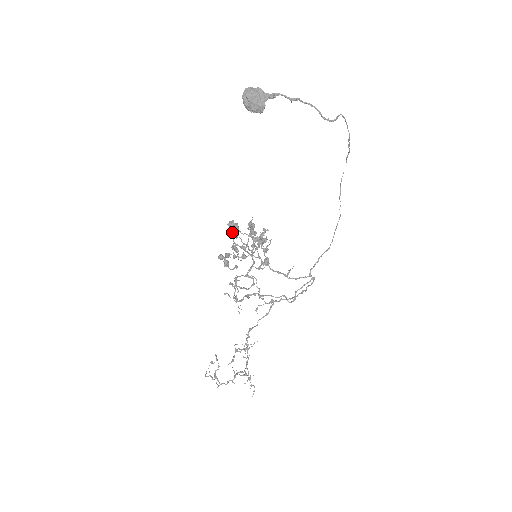
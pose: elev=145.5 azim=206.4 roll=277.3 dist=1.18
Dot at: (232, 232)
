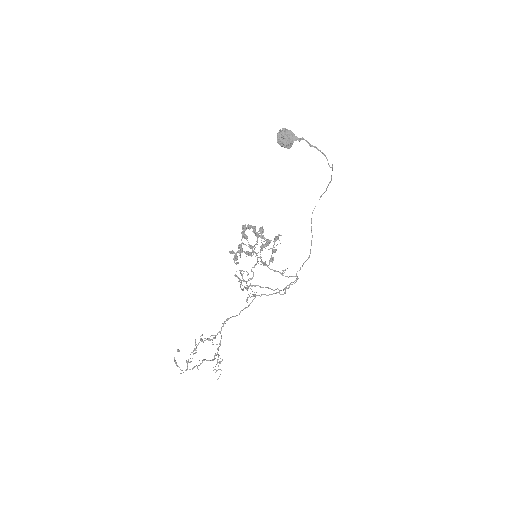
Dot at: (243, 233)
